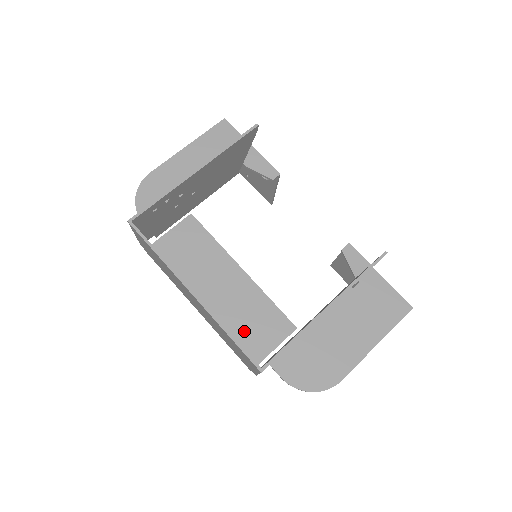
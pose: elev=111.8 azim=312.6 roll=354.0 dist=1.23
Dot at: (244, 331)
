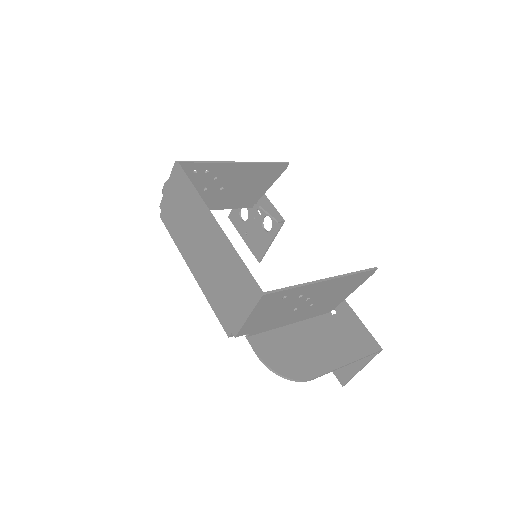
Dot at: occluded
